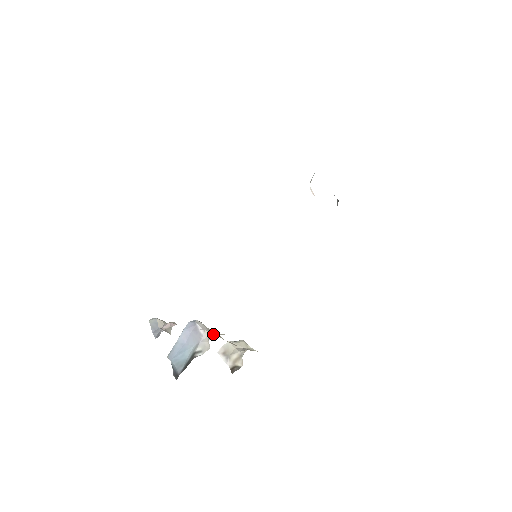
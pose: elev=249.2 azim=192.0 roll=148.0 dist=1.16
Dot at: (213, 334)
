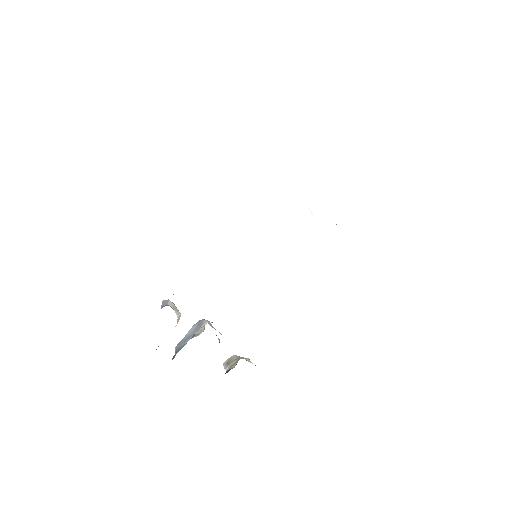
Dot at: (211, 322)
